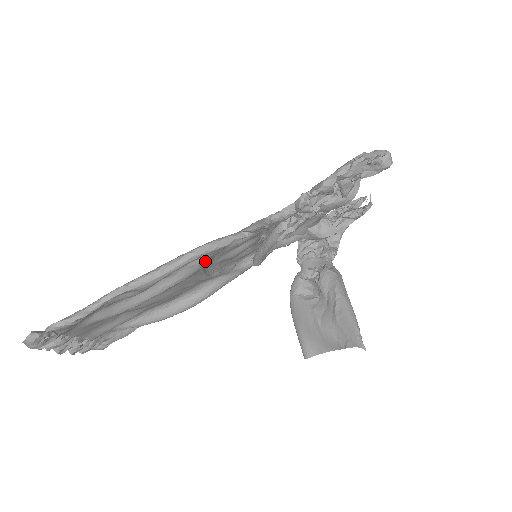
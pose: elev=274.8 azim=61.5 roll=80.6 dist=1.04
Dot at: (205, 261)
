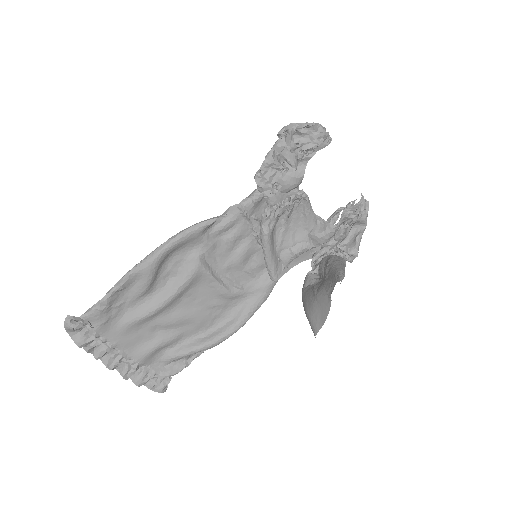
Dot at: (206, 259)
